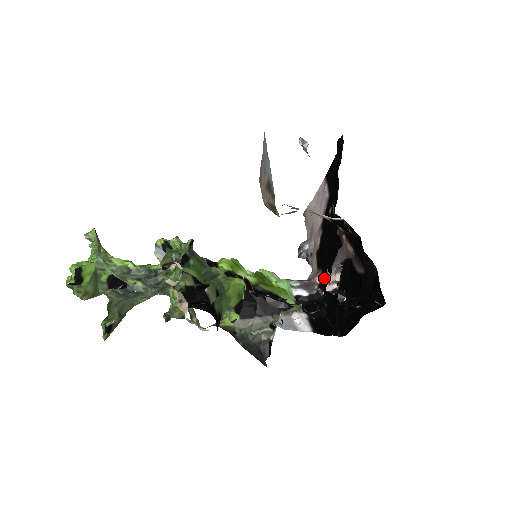
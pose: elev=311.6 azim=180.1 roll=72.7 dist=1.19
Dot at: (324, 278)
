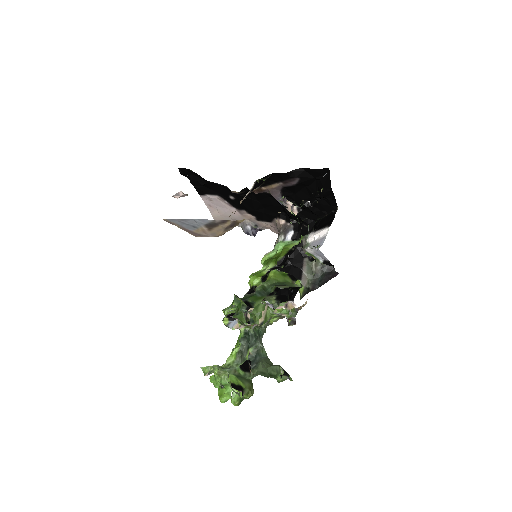
Dot at: (283, 217)
